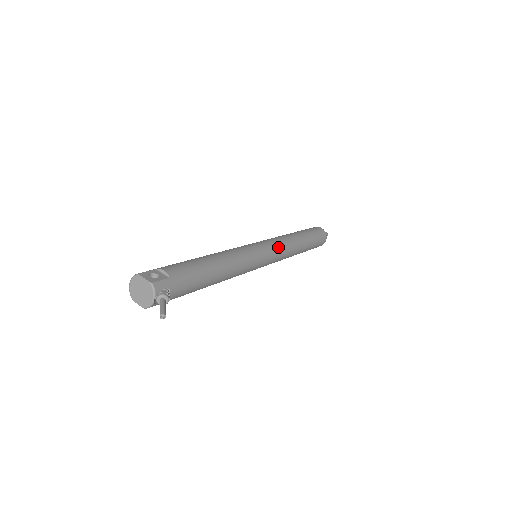
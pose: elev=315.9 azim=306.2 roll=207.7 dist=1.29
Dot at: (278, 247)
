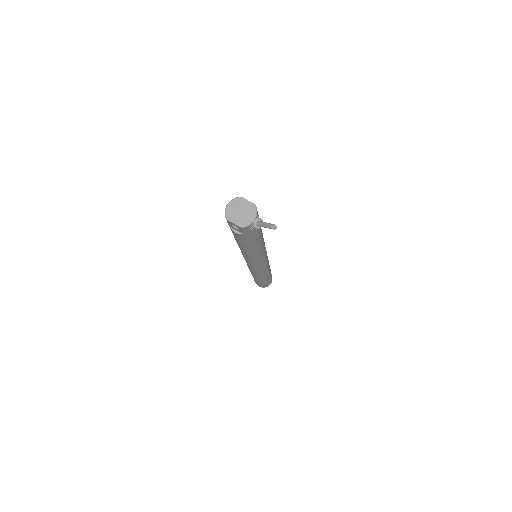
Dot at: occluded
